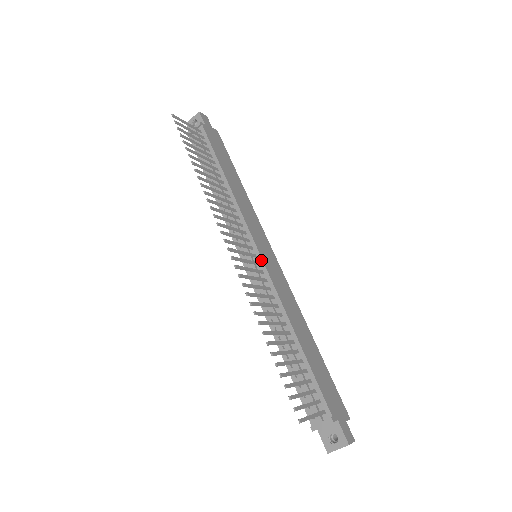
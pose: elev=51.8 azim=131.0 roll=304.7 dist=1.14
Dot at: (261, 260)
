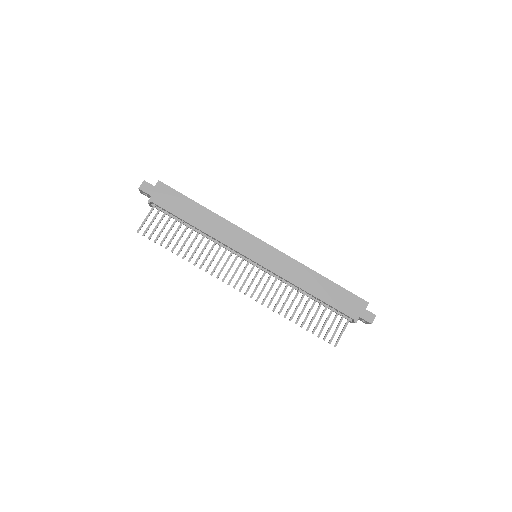
Dot at: (260, 265)
